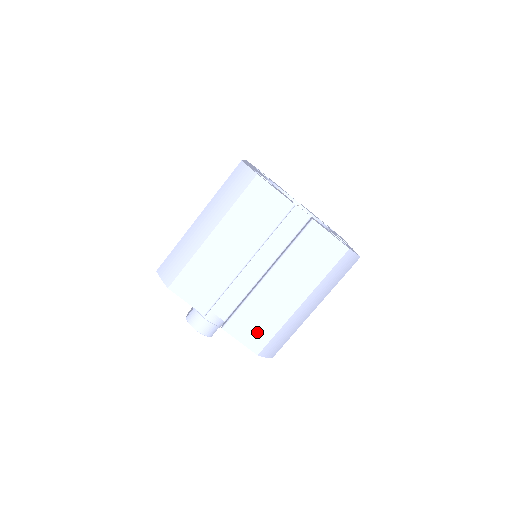
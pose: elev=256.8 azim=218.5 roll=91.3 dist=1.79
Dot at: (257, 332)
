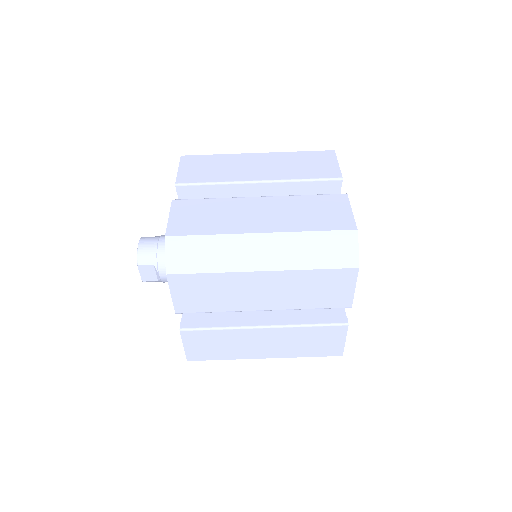
Dot at: (193, 222)
